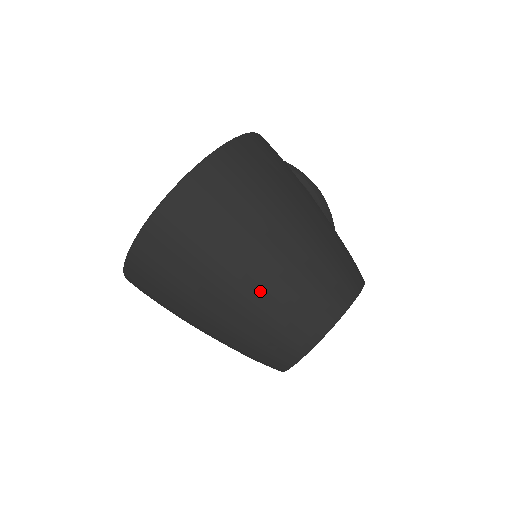
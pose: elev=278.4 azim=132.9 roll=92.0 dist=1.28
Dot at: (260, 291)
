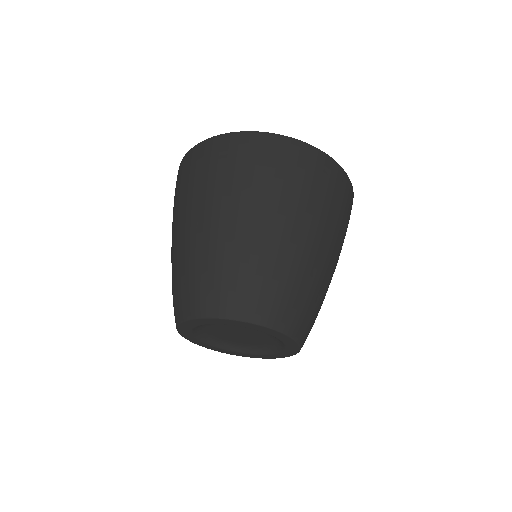
Dot at: (283, 249)
